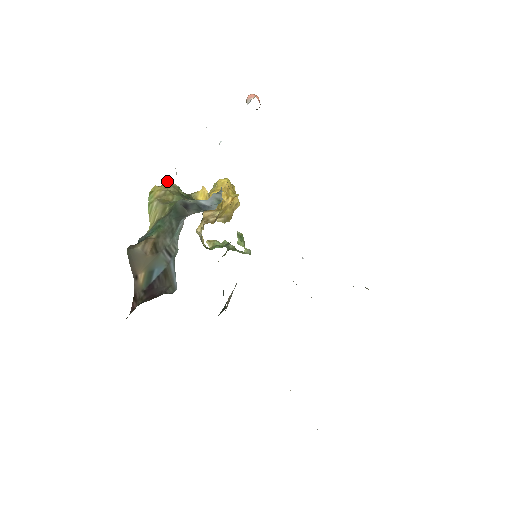
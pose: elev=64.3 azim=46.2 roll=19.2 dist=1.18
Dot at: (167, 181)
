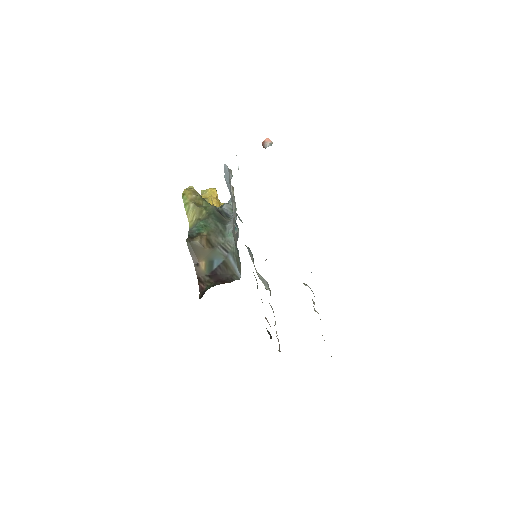
Dot at: (189, 186)
